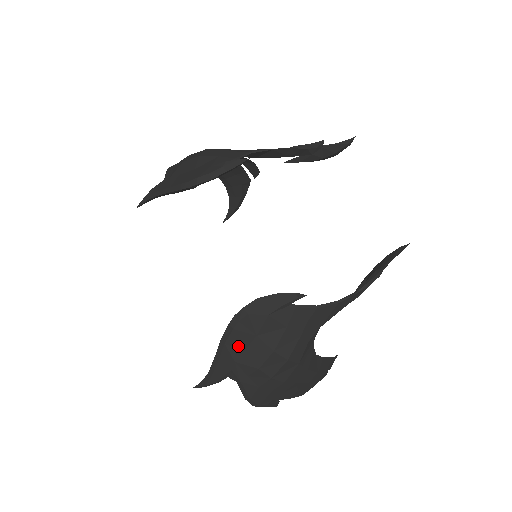
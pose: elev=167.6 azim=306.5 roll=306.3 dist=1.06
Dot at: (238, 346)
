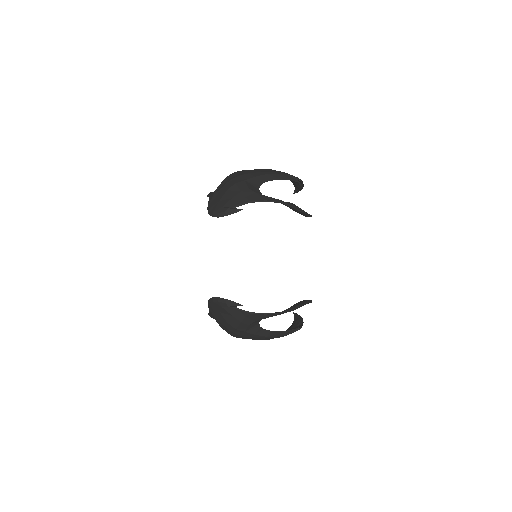
Dot at: (214, 311)
